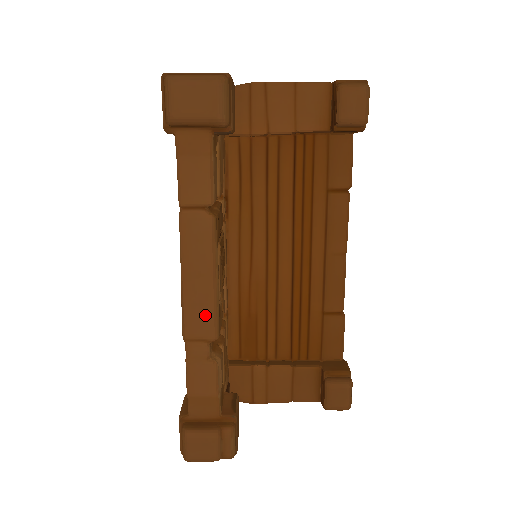
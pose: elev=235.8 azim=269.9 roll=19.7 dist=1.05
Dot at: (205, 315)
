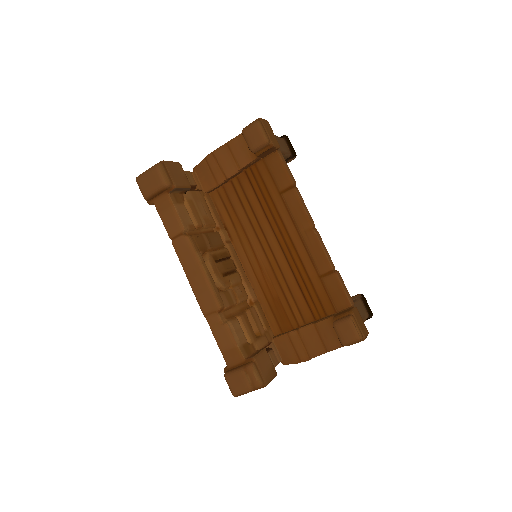
Dot at: (207, 296)
